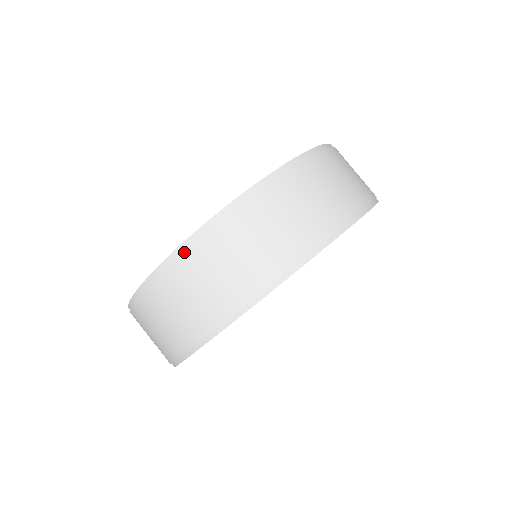
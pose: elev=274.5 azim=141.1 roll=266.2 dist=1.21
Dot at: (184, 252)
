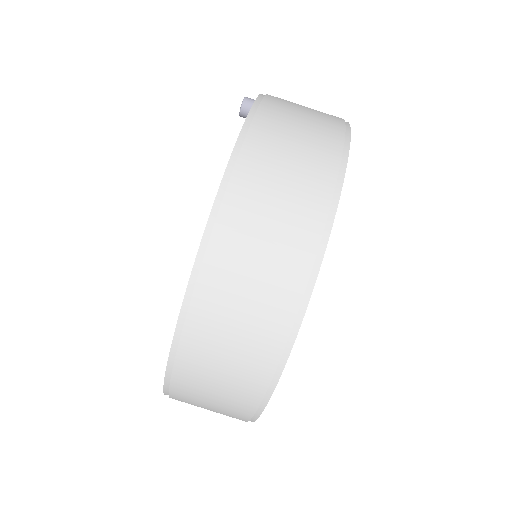
Dot at: (172, 389)
